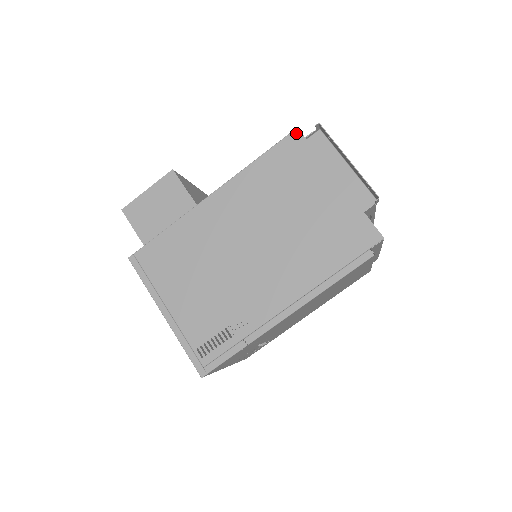
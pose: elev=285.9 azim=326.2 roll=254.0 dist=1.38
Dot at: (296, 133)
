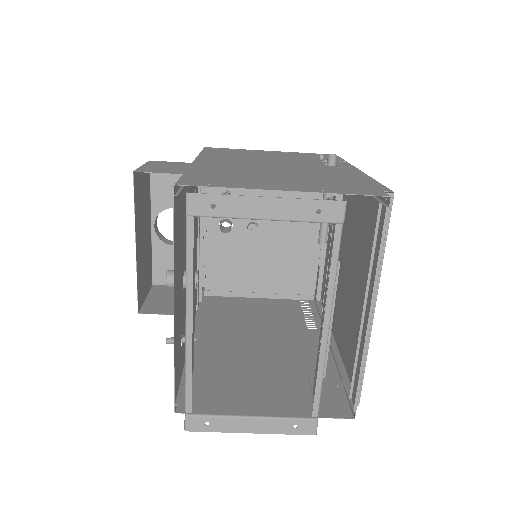
Dot at: (181, 410)
